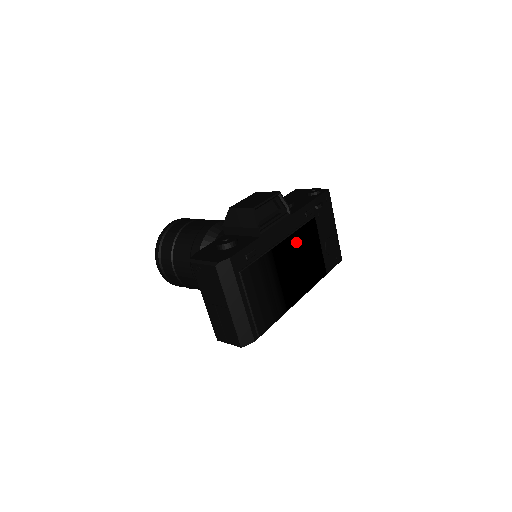
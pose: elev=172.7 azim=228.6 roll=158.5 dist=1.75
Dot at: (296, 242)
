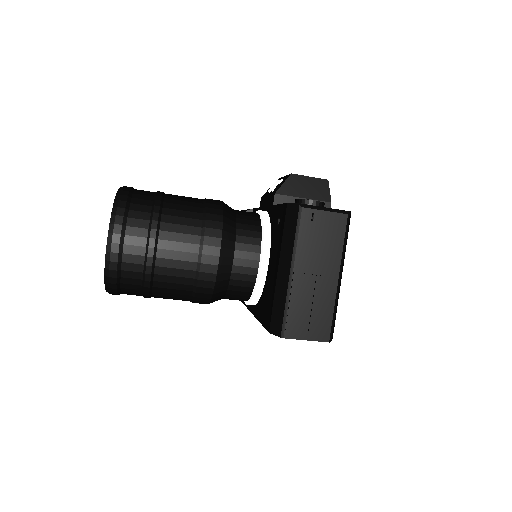
Dot at: occluded
